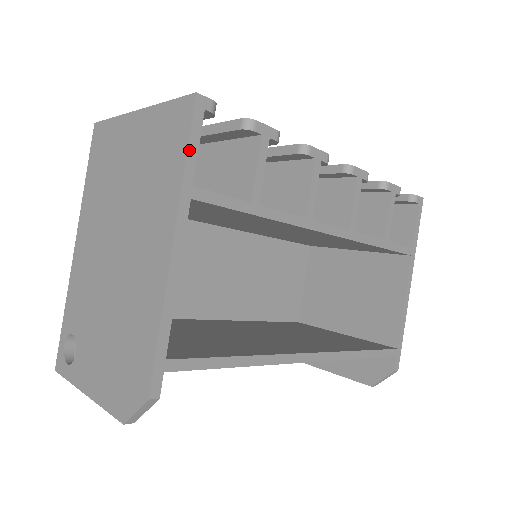
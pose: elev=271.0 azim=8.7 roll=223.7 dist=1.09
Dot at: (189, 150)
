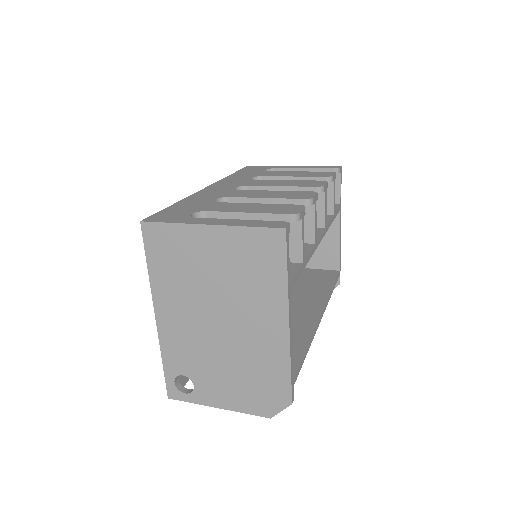
Dot at: (287, 265)
